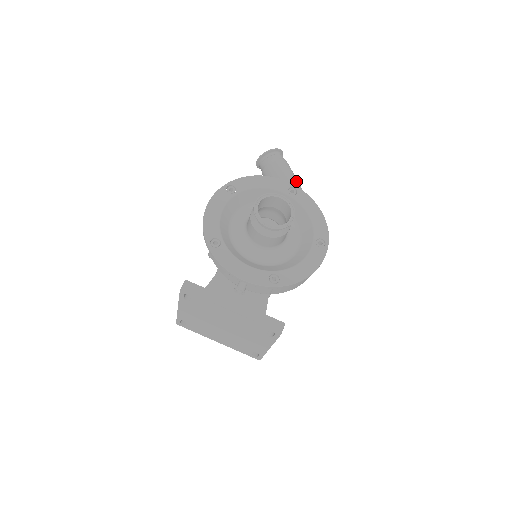
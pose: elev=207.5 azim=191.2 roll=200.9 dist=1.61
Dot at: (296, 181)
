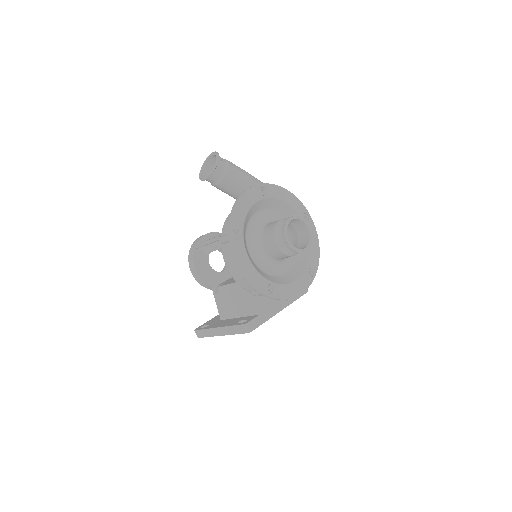
Dot at: (251, 176)
